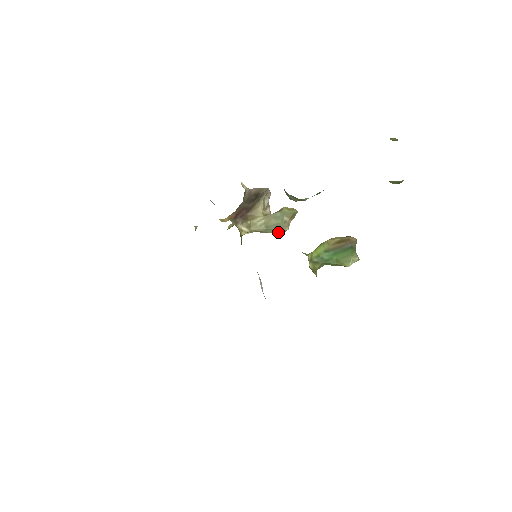
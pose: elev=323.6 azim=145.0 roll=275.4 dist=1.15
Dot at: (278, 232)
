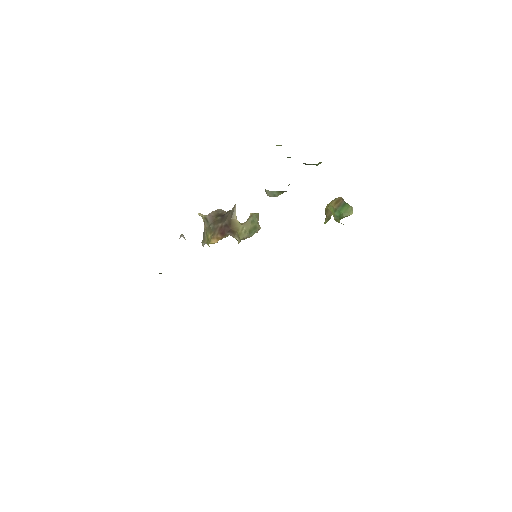
Dot at: occluded
